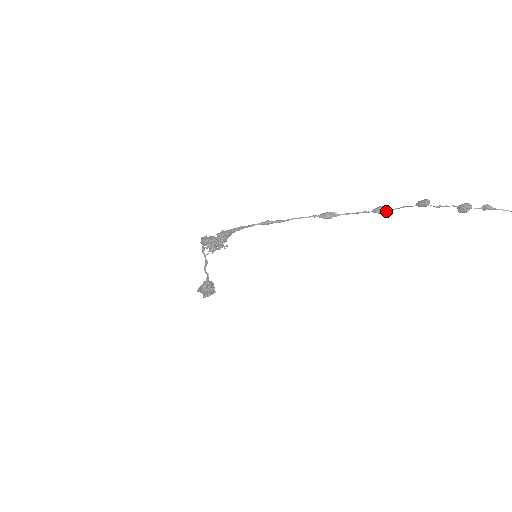
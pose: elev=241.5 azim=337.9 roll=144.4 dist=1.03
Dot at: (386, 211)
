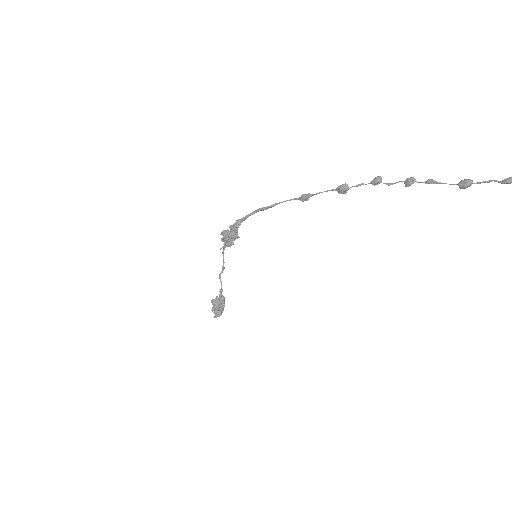
Dot at: (346, 188)
